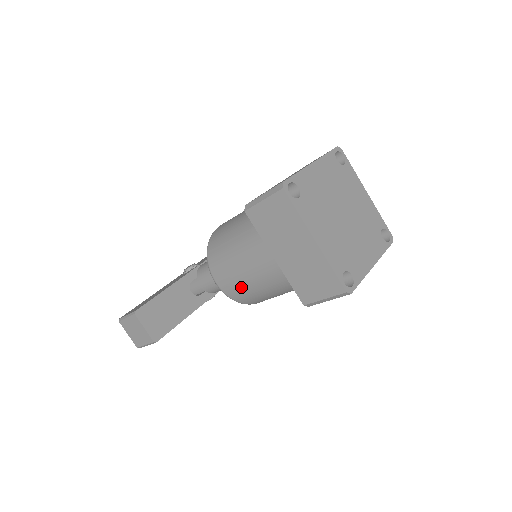
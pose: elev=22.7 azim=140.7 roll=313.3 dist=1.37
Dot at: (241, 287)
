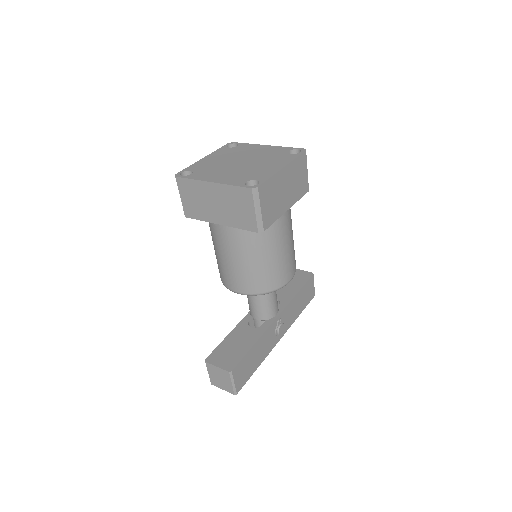
Dot at: (243, 275)
